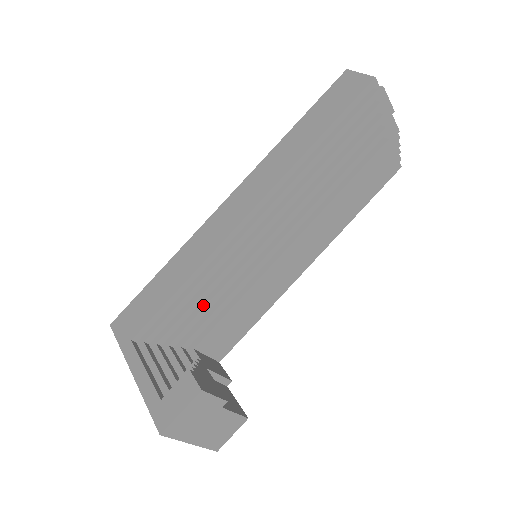
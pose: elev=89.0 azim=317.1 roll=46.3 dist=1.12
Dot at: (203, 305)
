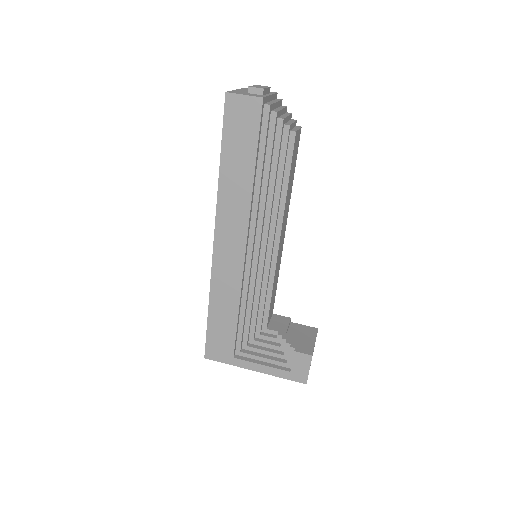
Dot at: (256, 309)
